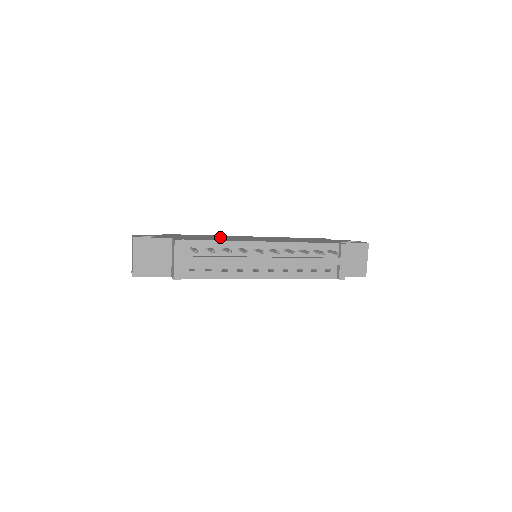
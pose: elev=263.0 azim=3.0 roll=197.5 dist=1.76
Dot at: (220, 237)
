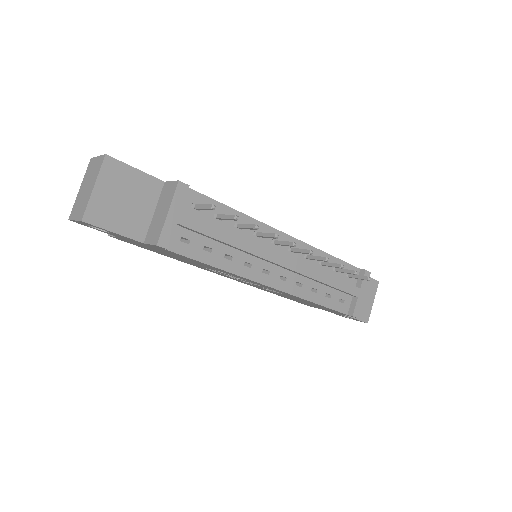
Dot at: occluded
